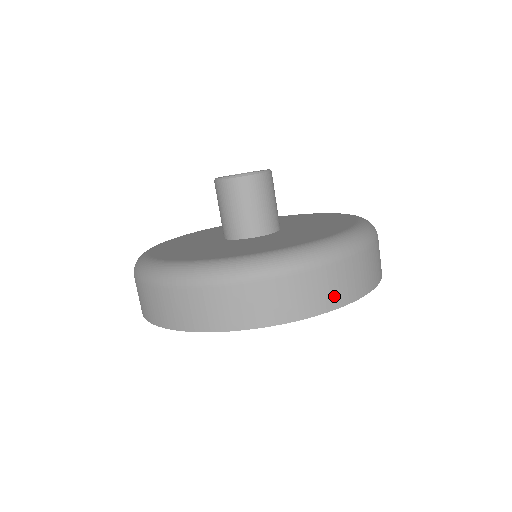
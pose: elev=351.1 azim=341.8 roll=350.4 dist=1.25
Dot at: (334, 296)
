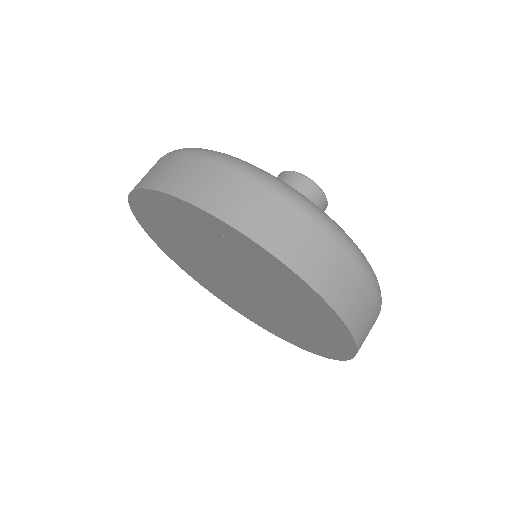
Dot at: (360, 325)
